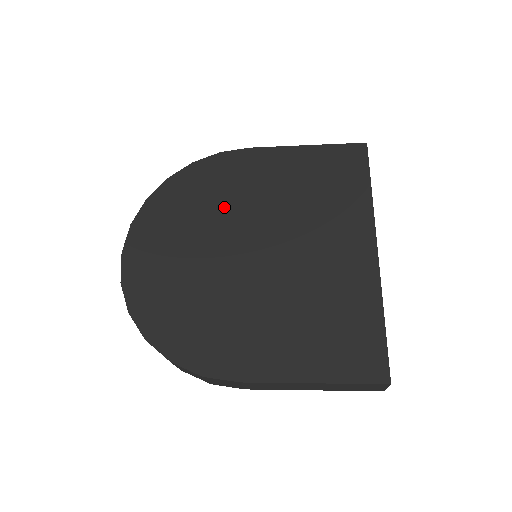
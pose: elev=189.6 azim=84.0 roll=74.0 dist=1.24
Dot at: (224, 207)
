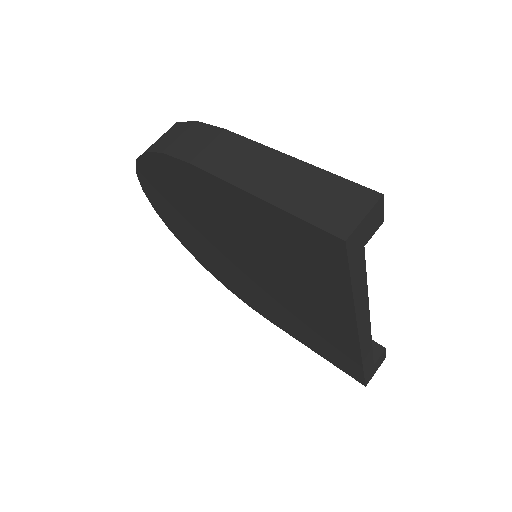
Dot at: (203, 218)
